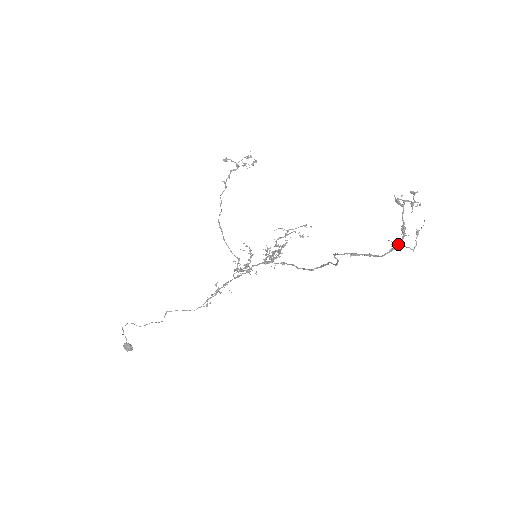
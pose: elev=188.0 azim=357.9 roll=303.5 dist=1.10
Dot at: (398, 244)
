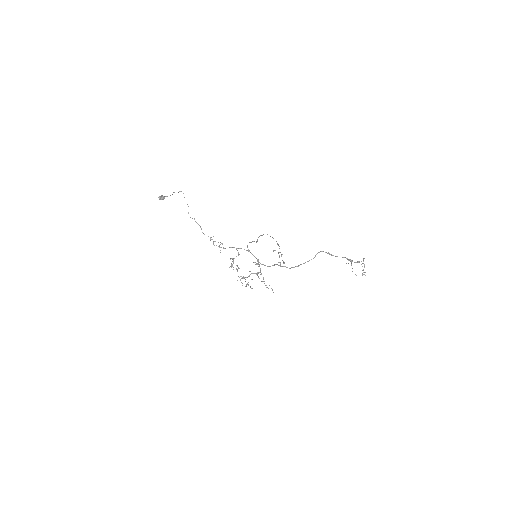
Dot at: (352, 261)
